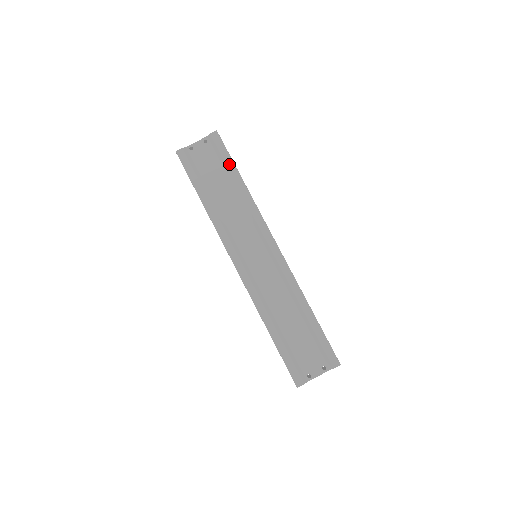
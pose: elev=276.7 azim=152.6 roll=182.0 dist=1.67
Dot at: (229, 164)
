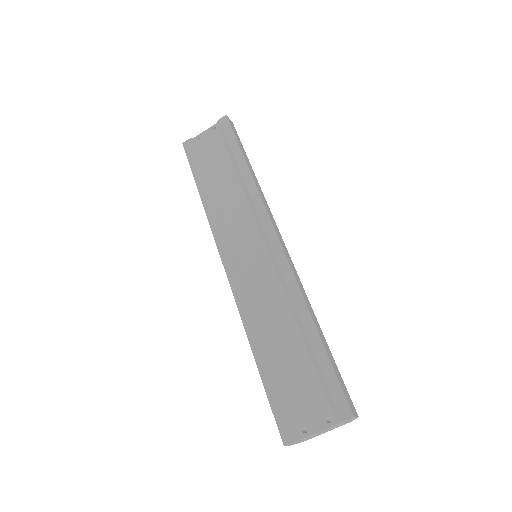
Dot at: (234, 148)
